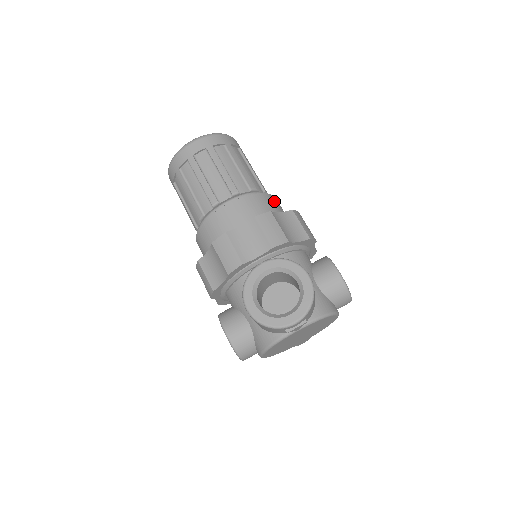
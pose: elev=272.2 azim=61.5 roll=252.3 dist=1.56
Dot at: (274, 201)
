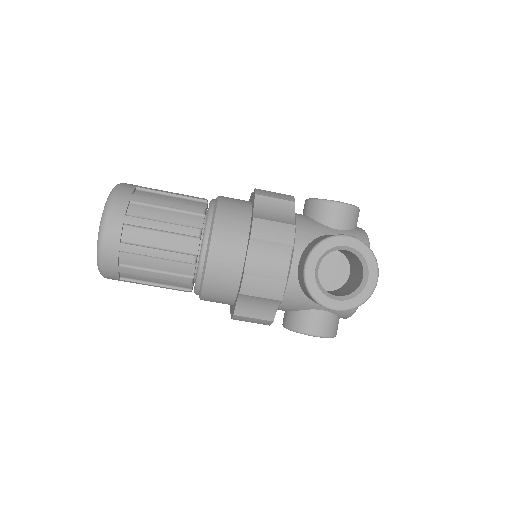
Dot at: (228, 202)
